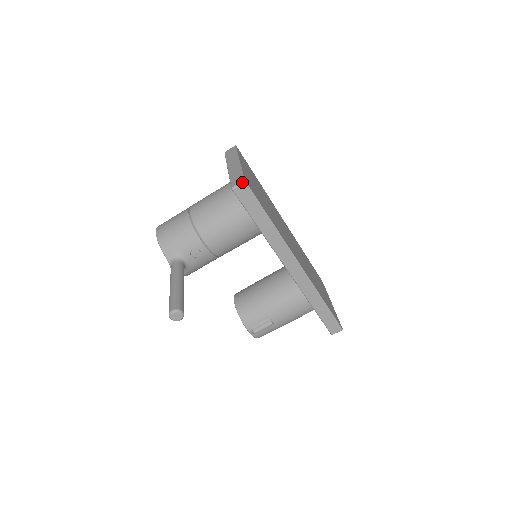
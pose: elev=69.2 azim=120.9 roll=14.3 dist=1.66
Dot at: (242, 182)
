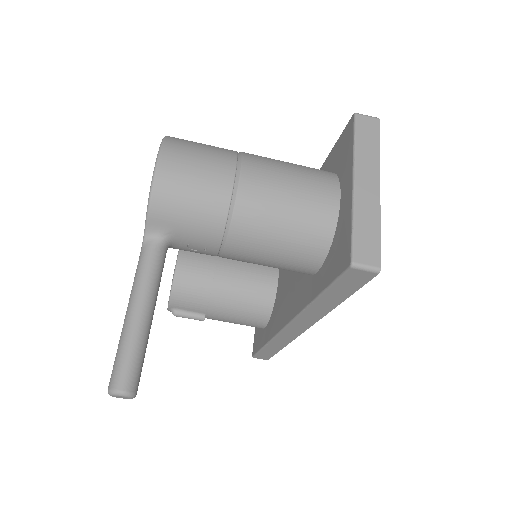
Dot at: (374, 269)
